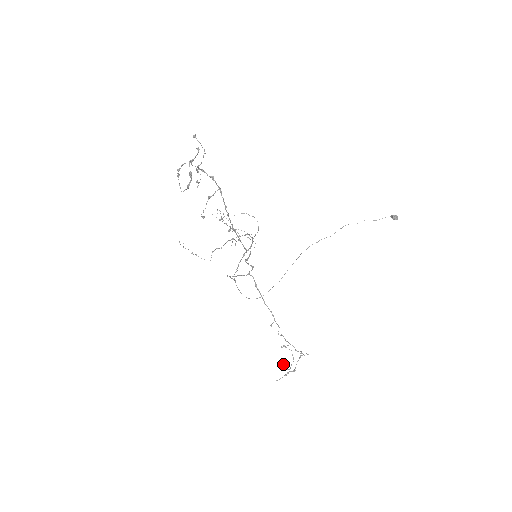
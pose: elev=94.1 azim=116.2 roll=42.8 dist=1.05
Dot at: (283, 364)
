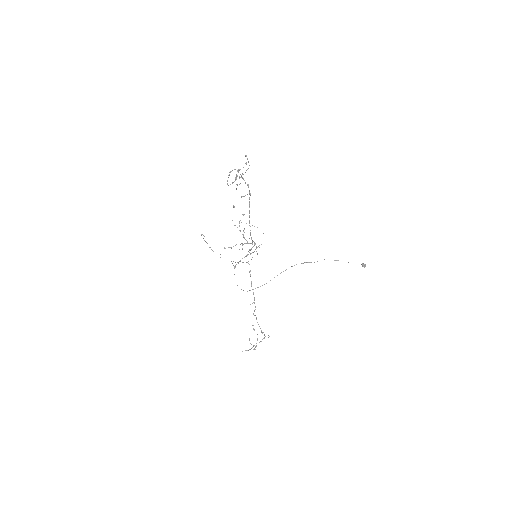
Dot at: (249, 339)
